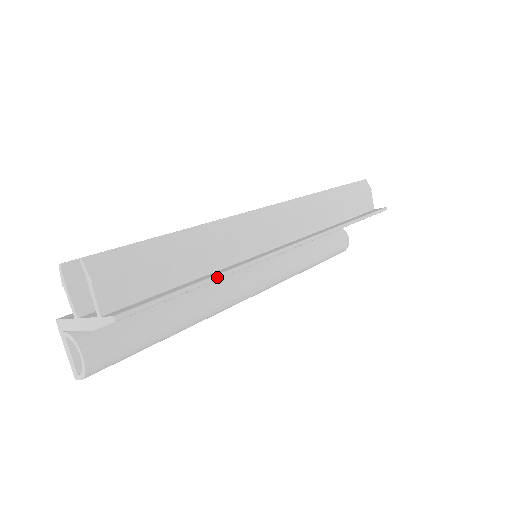
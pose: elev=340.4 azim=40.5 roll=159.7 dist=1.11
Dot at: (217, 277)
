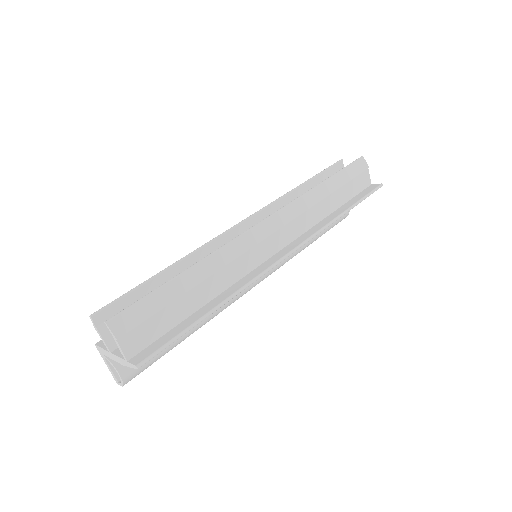
Dot at: (217, 308)
